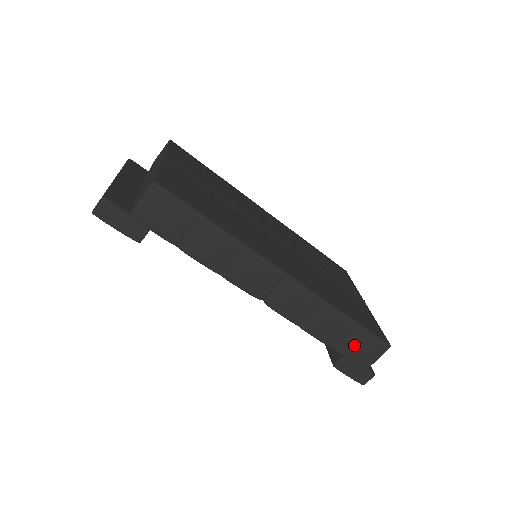
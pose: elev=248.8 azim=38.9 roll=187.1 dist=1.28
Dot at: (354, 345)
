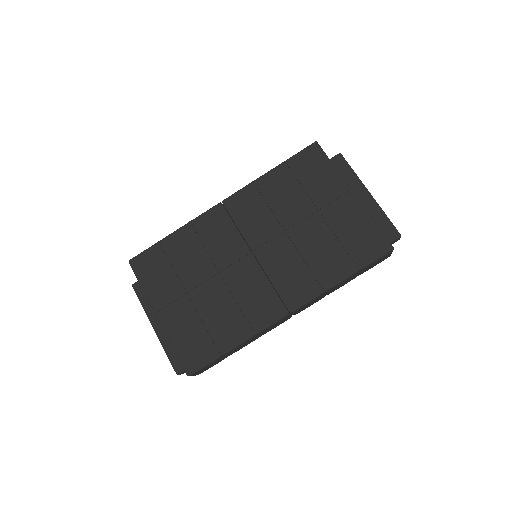
Dot at: (368, 269)
